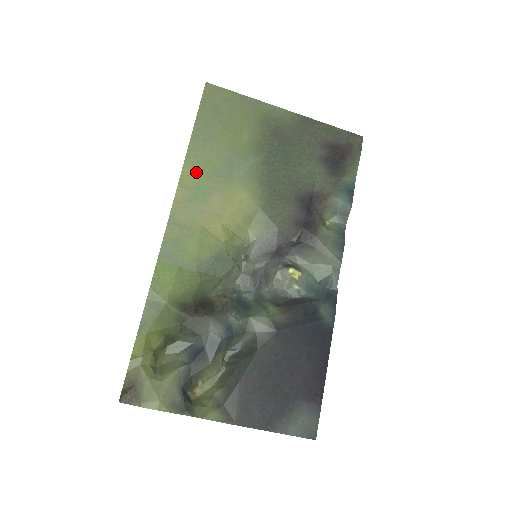
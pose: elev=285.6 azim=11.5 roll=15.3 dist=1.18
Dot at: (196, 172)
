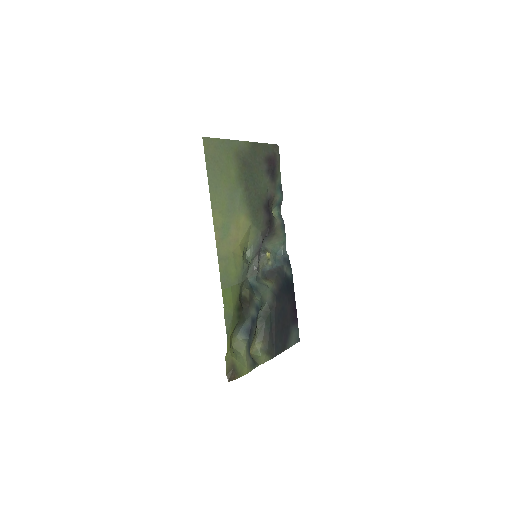
Dot at: (219, 215)
